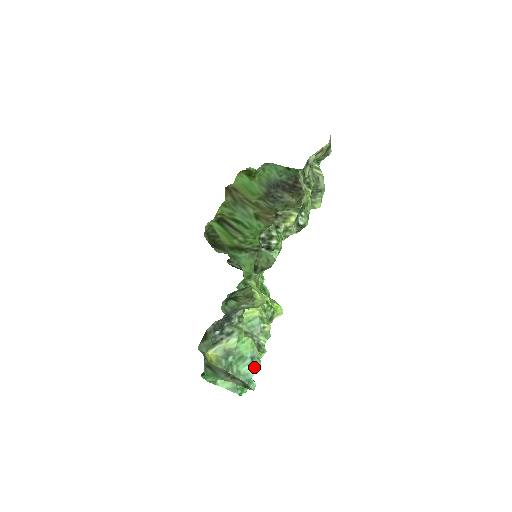
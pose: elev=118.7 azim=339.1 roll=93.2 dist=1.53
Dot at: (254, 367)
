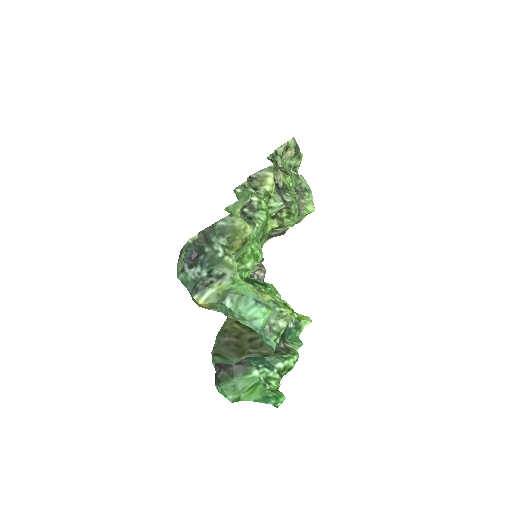
Dot at: (261, 310)
